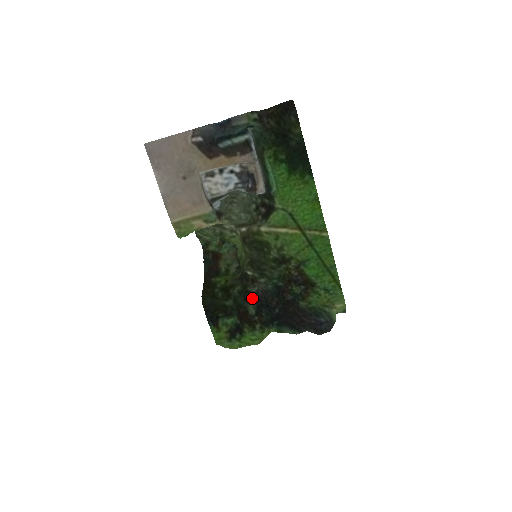
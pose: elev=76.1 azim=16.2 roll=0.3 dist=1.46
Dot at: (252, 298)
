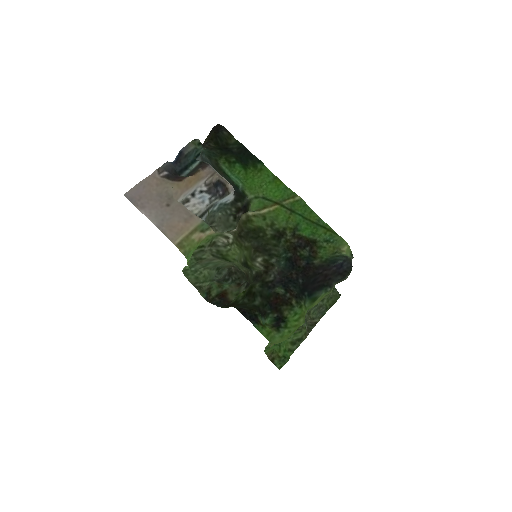
Dot at: (274, 284)
